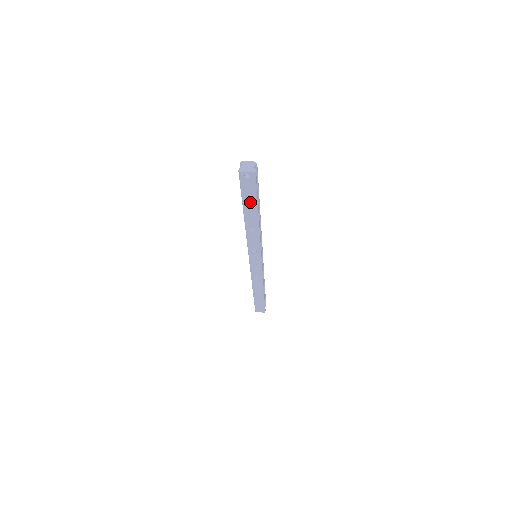
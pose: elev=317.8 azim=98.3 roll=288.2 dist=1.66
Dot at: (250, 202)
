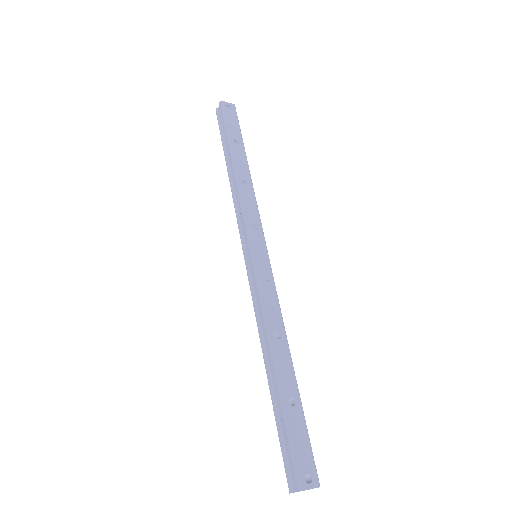
Dot at: (236, 138)
